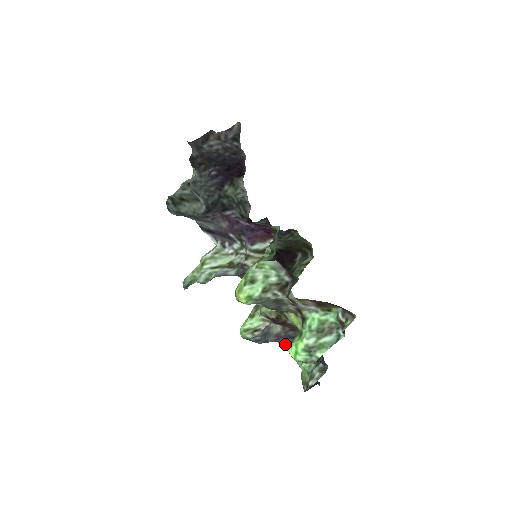
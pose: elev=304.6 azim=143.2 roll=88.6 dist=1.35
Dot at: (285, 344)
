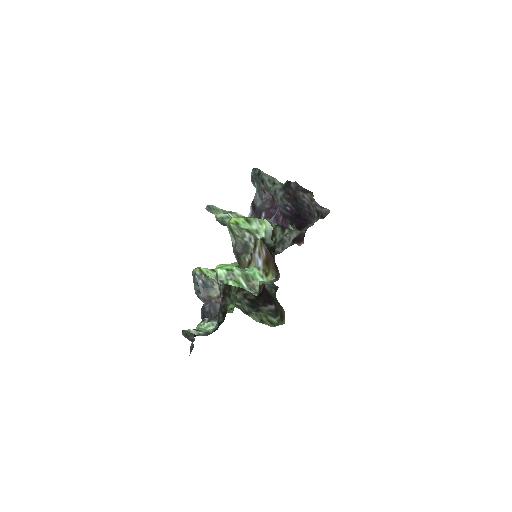
Dot at: (205, 312)
